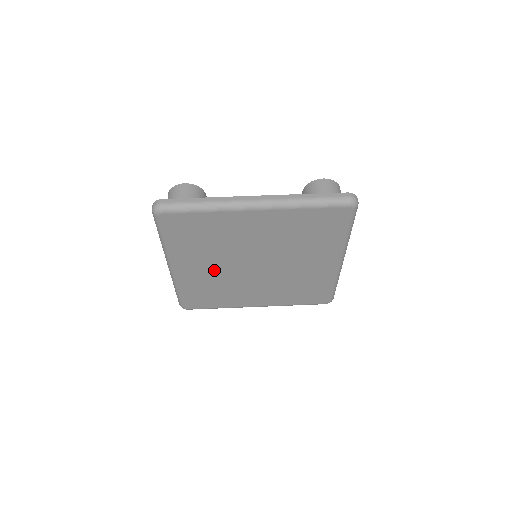
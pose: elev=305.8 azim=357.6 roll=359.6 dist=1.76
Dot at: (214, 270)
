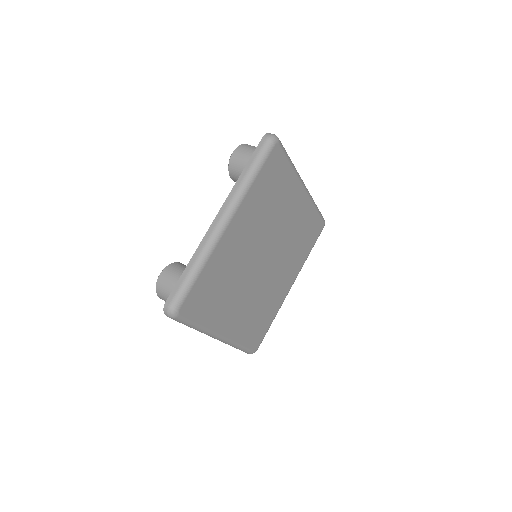
Dot at: (245, 248)
